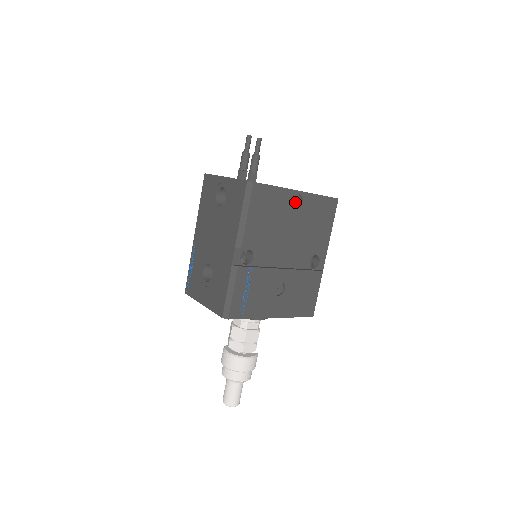
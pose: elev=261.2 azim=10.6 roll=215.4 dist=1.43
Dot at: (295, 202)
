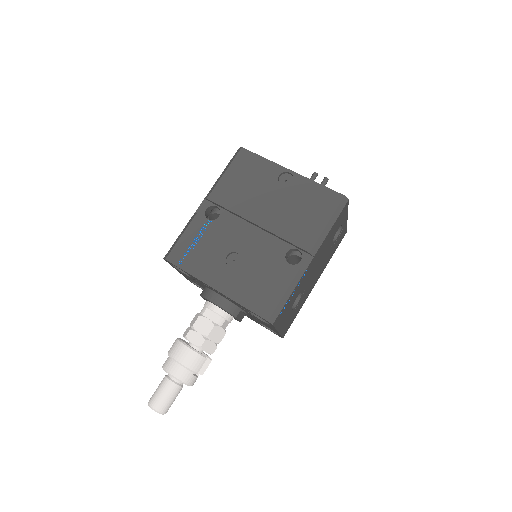
Dot at: (285, 182)
